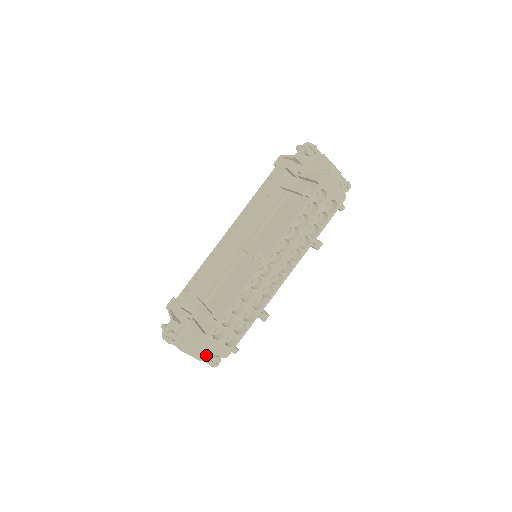
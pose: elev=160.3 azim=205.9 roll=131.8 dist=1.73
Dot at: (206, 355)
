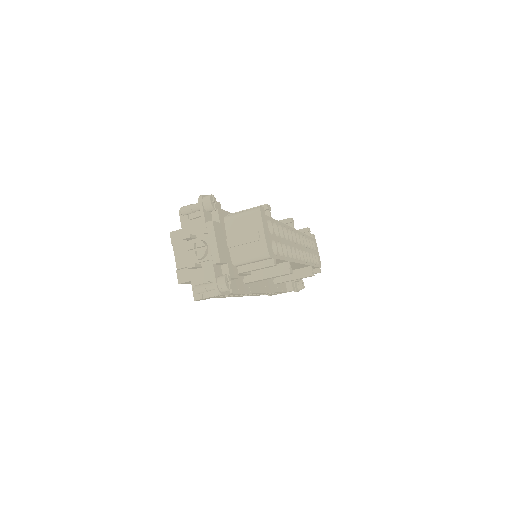
Dot at: (218, 270)
